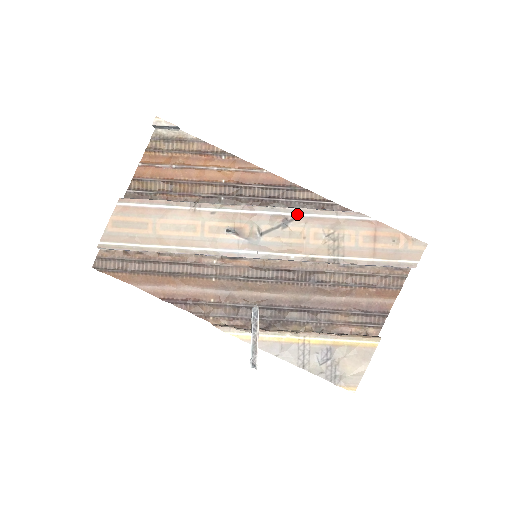
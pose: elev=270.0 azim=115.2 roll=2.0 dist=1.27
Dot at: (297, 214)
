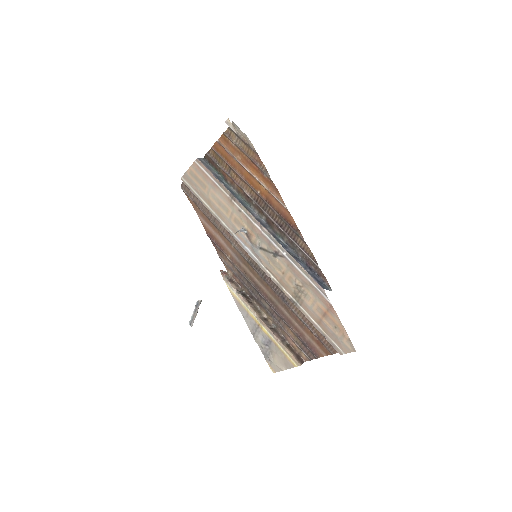
Dot at: (286, 255)
